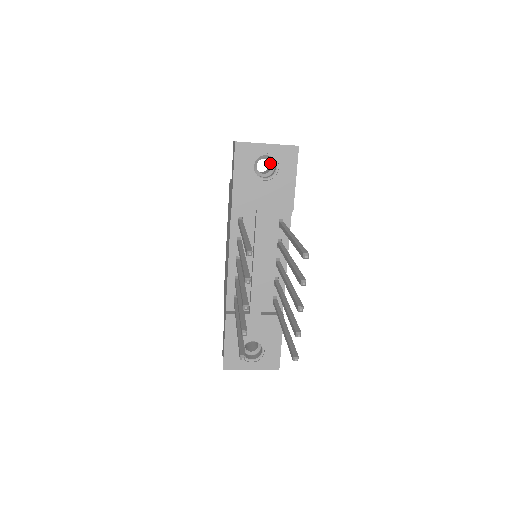
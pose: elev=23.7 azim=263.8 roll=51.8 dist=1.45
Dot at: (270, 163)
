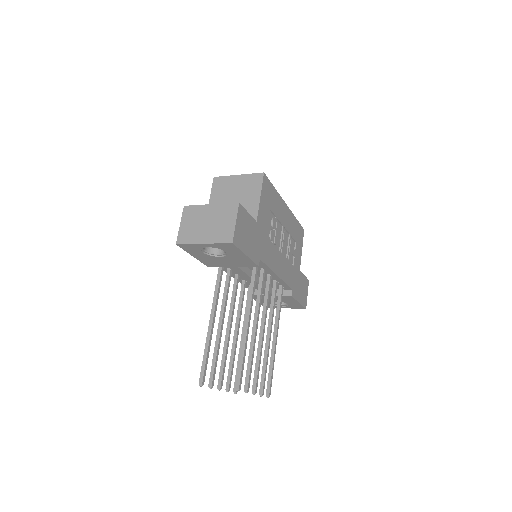
Dot at: occluded
